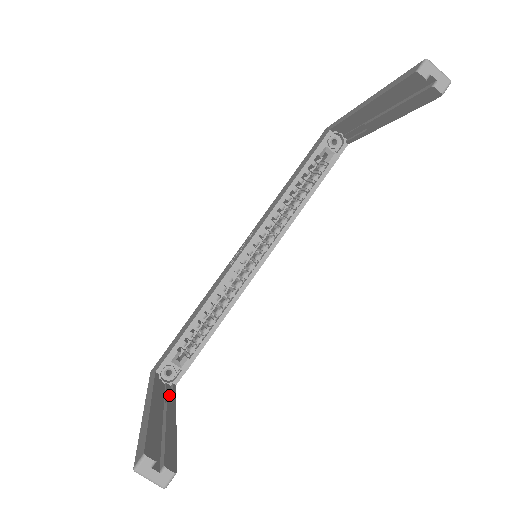
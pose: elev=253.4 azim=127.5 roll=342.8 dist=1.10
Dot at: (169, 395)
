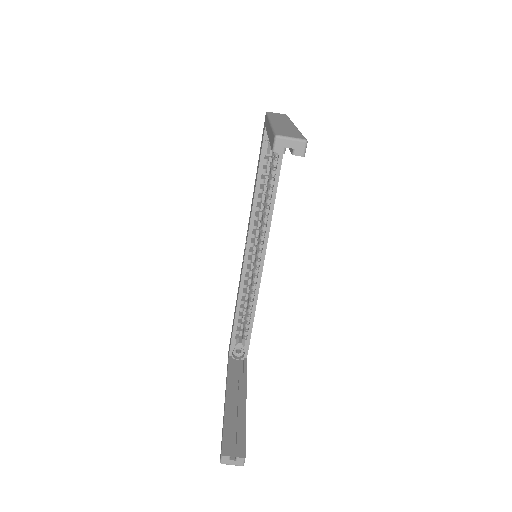
Dot at: (242, 373)
